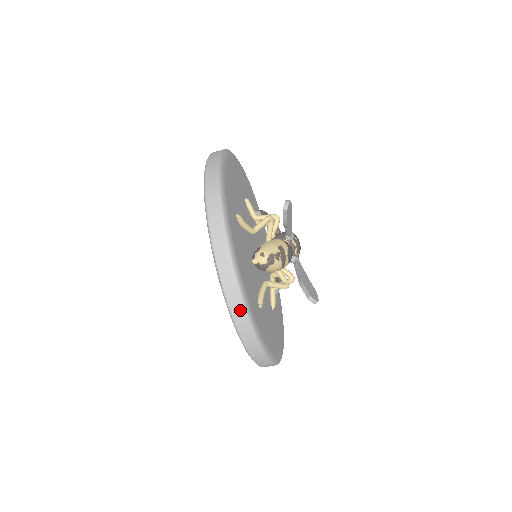
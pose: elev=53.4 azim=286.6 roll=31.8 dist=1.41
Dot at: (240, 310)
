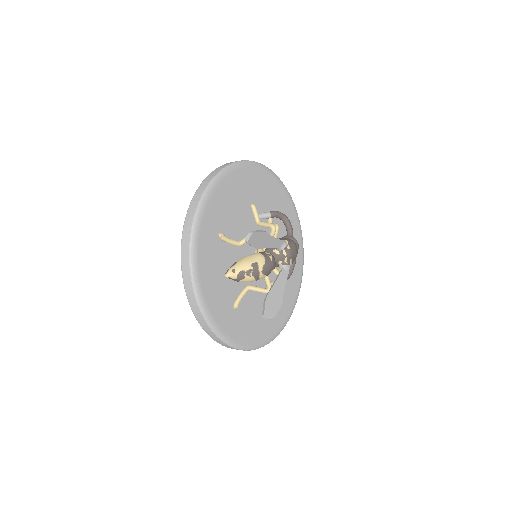
Dot at: (201, 317)
